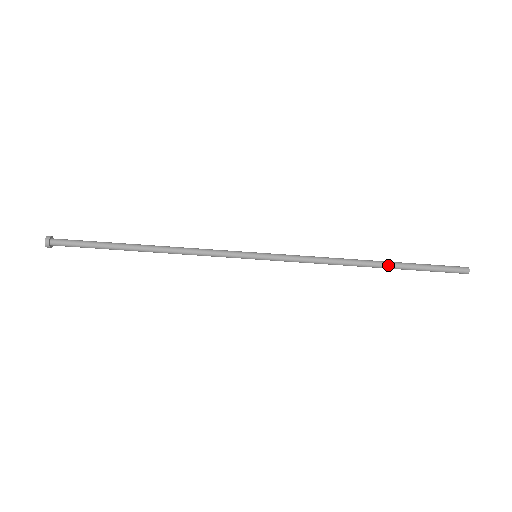
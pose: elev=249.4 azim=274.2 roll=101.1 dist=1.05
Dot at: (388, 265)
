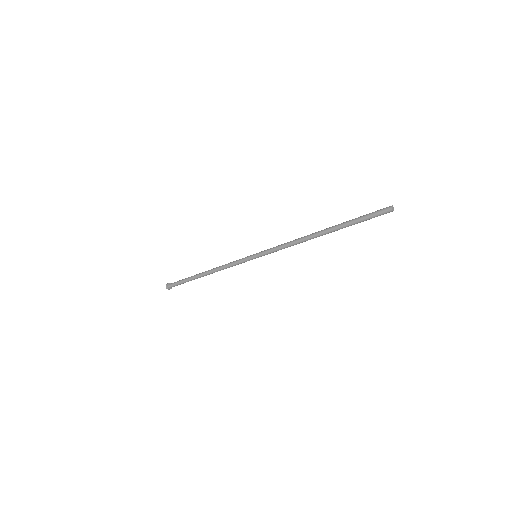
Dot at: (332, 231)
